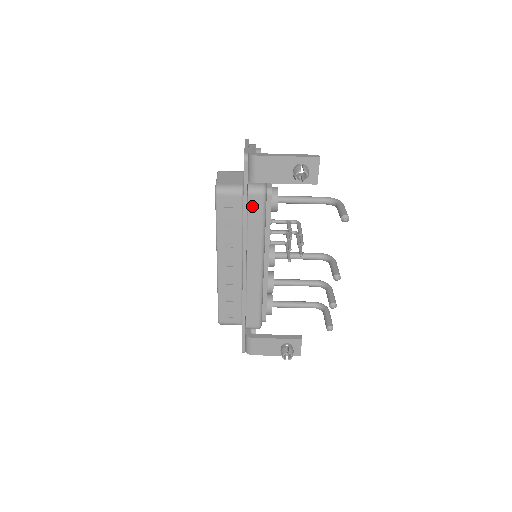
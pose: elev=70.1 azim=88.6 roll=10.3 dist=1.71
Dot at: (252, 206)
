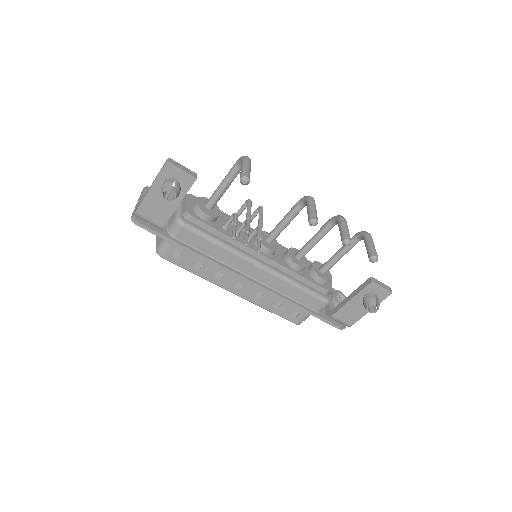
Dot at: (188, 240)
